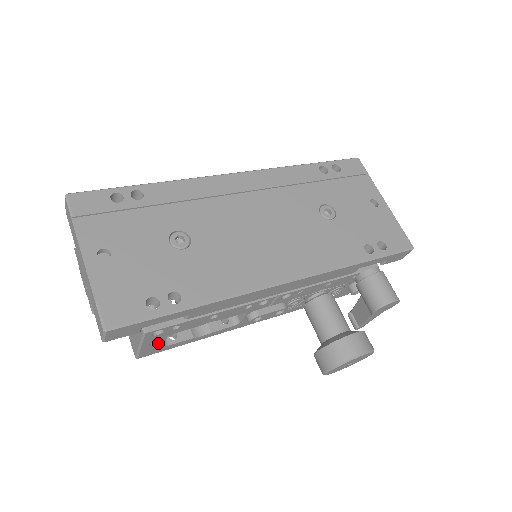
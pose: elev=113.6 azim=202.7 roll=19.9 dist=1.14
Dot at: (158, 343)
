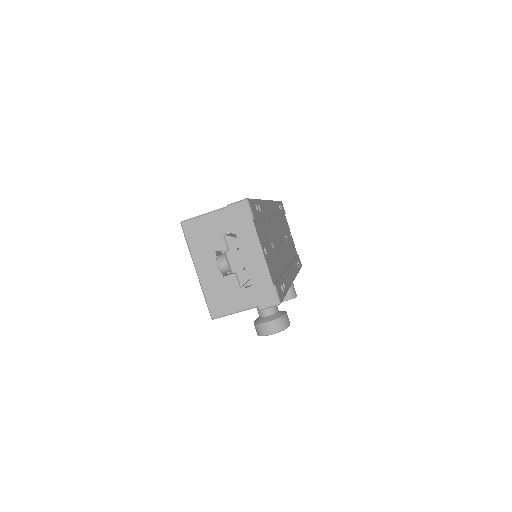
Dot at: occluded
